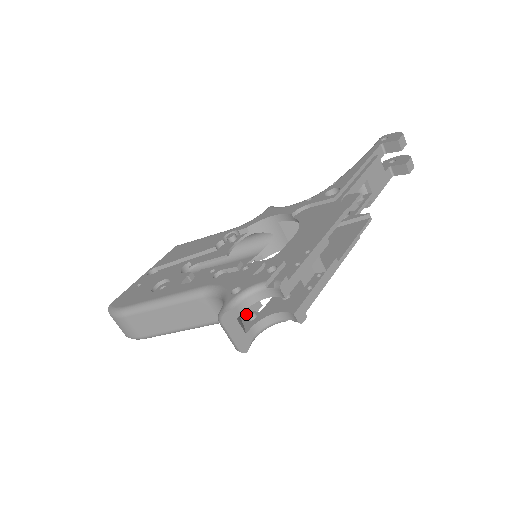
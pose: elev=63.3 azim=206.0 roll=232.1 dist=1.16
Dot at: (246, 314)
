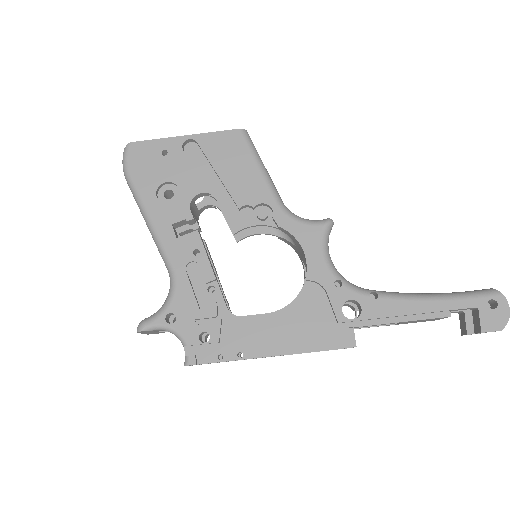
Dot at: occluded
